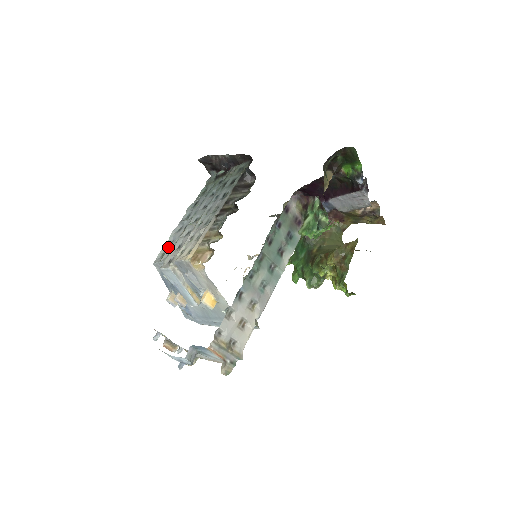
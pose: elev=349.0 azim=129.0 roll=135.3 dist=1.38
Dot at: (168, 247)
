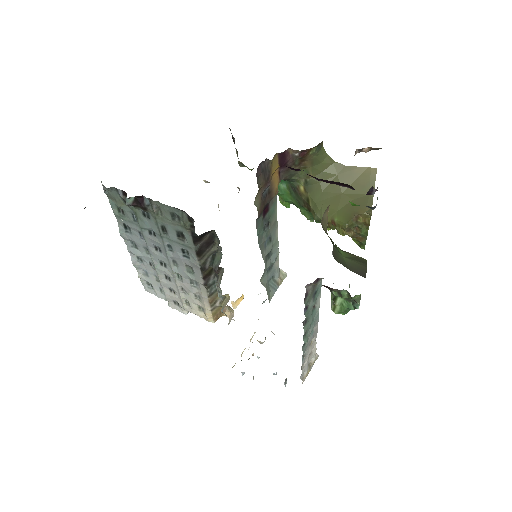
Dot at: (149, 281)
